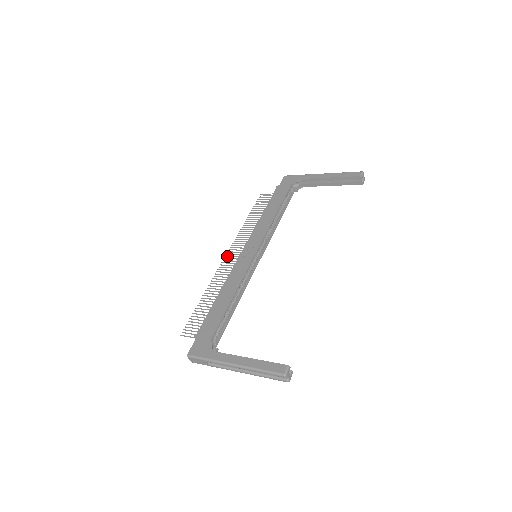
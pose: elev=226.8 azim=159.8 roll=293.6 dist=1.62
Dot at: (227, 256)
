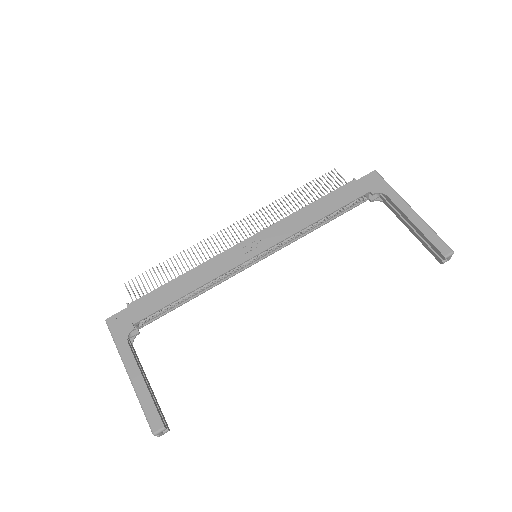
Dot at: occluded
